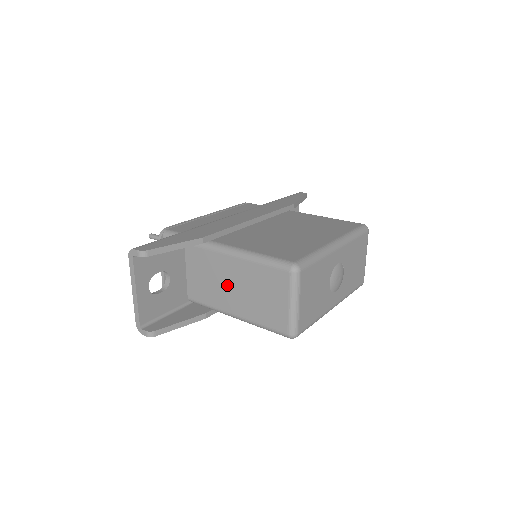
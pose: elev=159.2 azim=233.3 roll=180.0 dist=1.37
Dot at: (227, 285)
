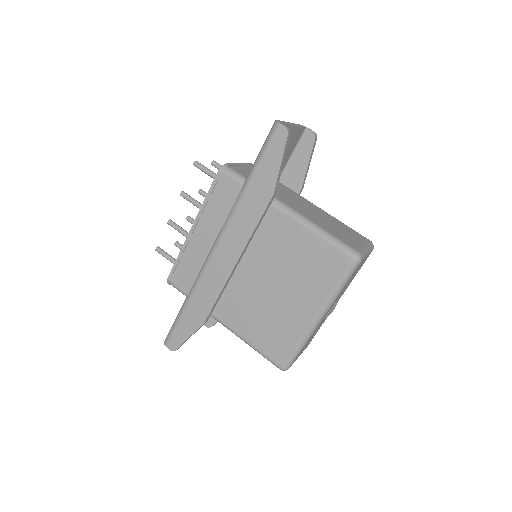
Dot at: occluded
